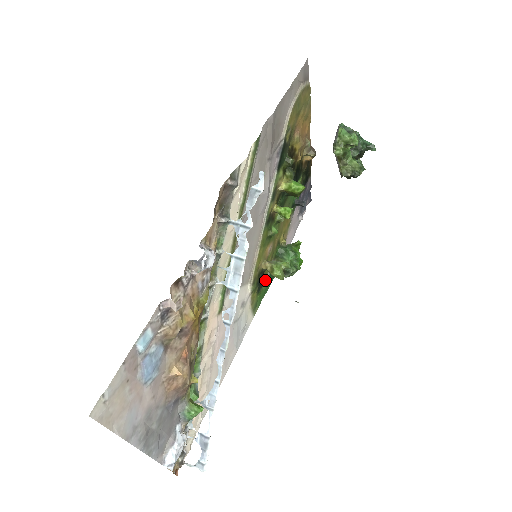
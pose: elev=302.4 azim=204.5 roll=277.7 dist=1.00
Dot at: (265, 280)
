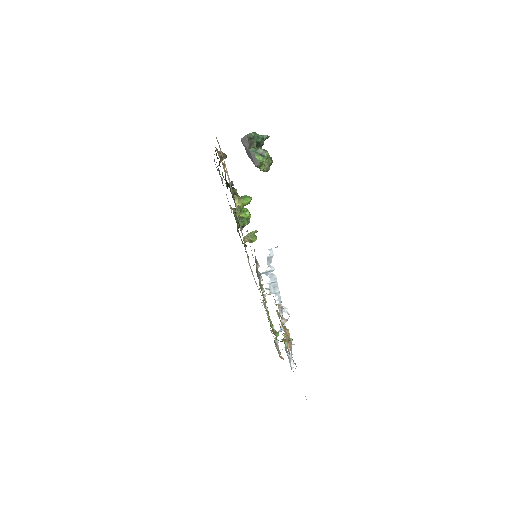
Dot at: occluded
